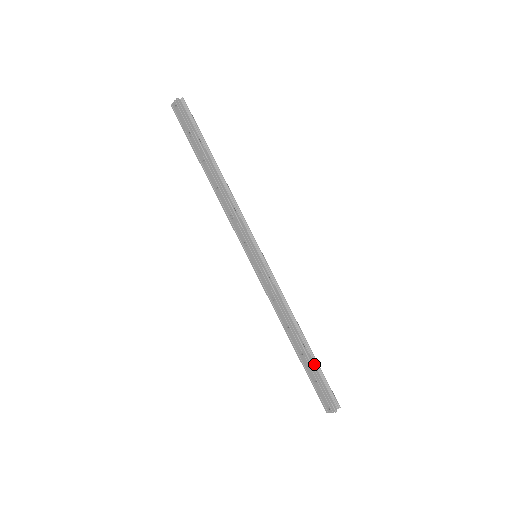
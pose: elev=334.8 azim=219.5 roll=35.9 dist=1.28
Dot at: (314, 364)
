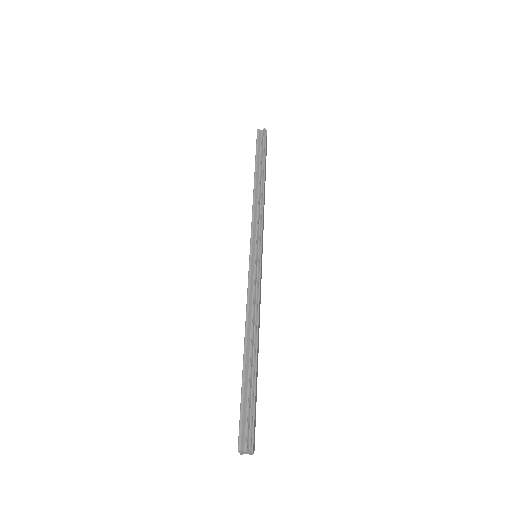
Dot at: (249, 382)
